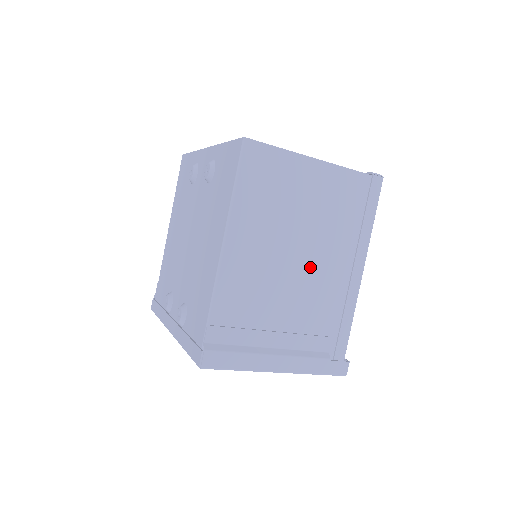
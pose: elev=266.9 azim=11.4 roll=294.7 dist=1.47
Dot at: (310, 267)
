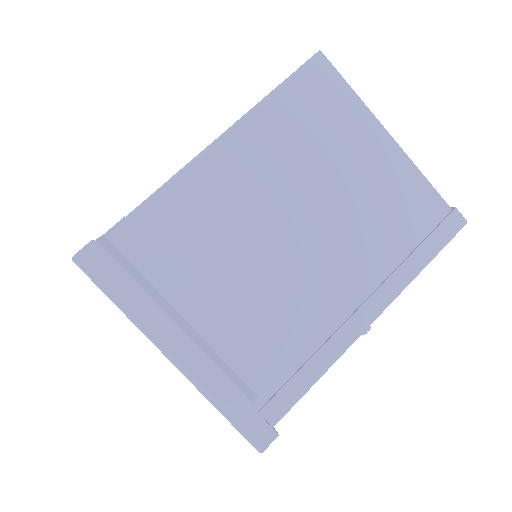
Dot at: (305, 256)
